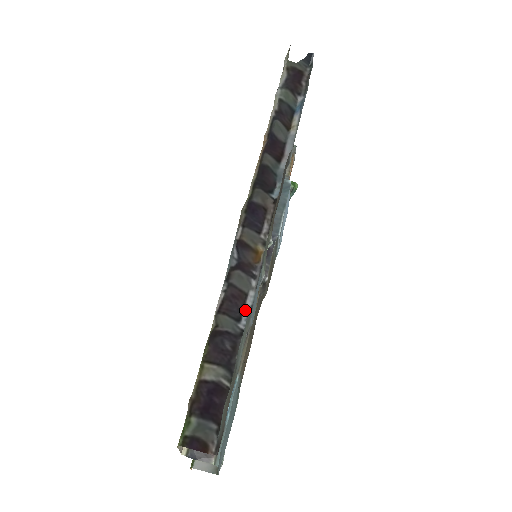
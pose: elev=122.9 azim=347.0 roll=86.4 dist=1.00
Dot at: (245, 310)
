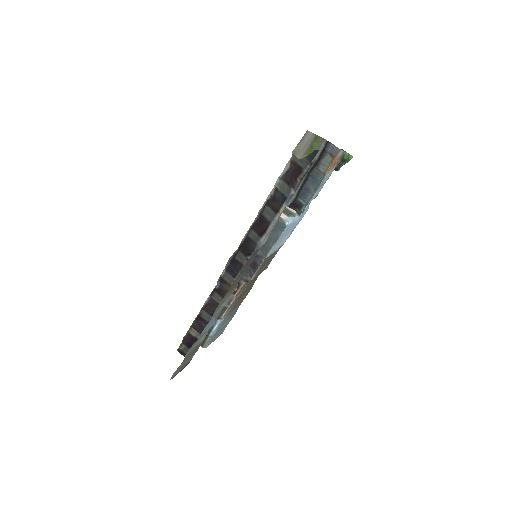
Dot at: occluded
